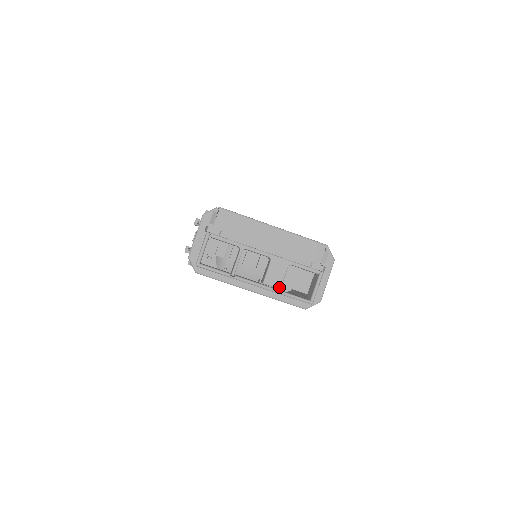
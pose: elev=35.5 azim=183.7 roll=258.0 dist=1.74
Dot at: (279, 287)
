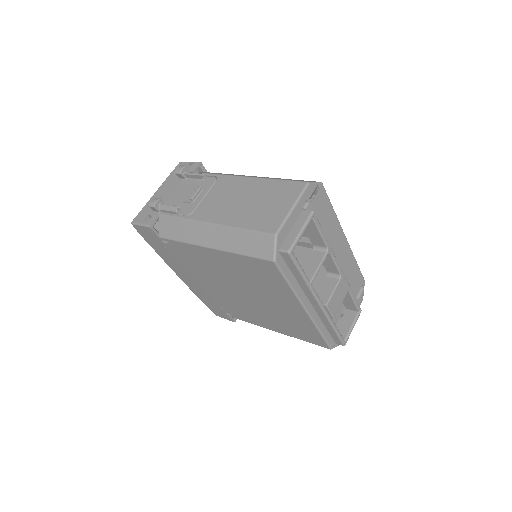
Dot at: (334, 316)
